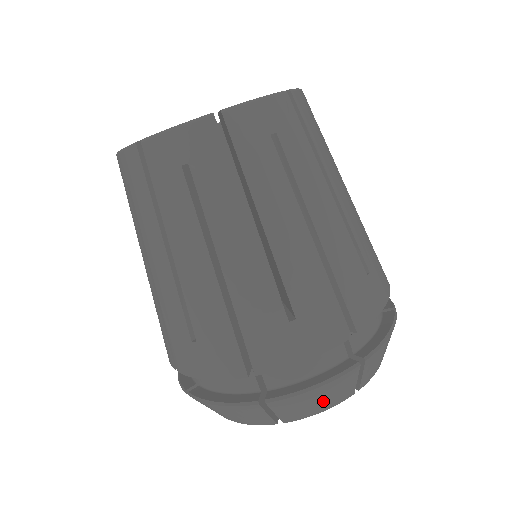
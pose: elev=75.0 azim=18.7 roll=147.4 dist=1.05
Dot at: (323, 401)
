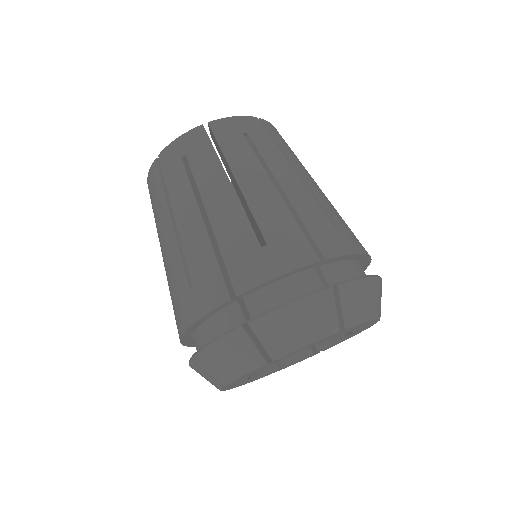
Dot at: (369, 303)
